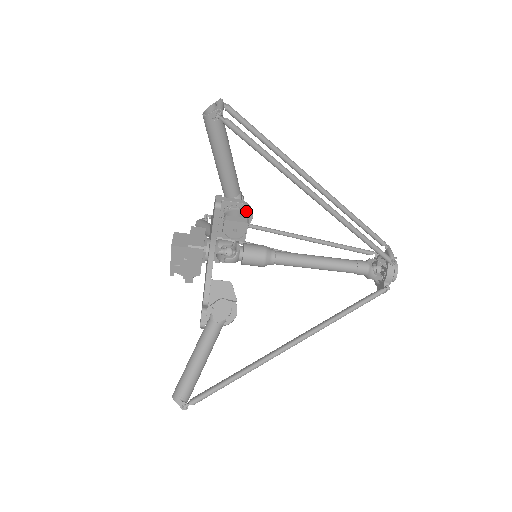
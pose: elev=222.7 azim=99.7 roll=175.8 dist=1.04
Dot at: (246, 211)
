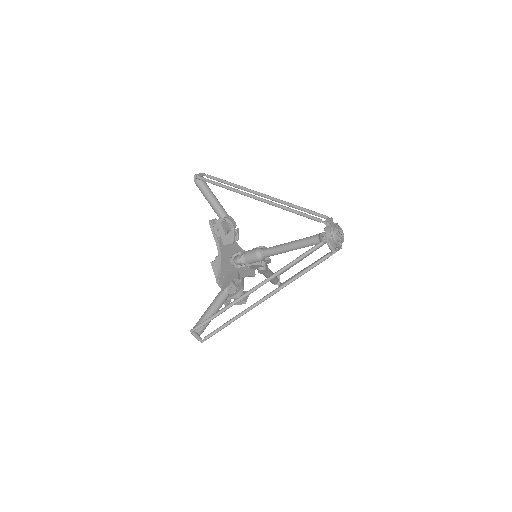
Dot at: (228, 222)
